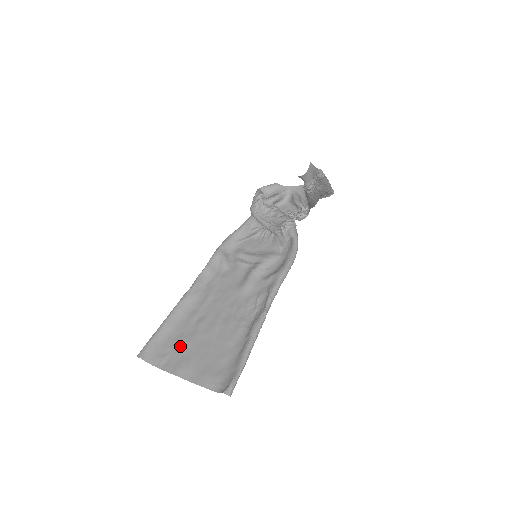
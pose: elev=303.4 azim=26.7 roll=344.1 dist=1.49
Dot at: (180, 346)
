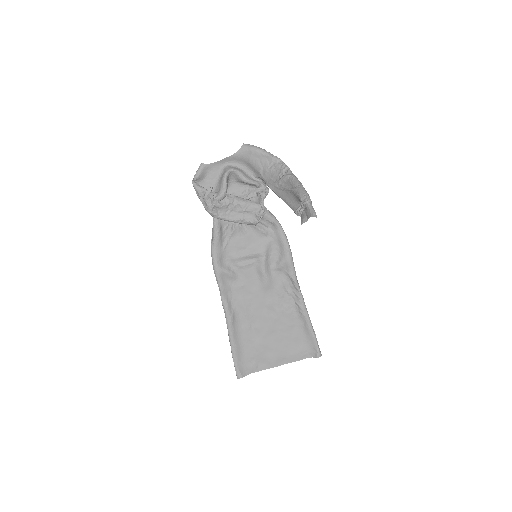
Dot at: (259, 351)
